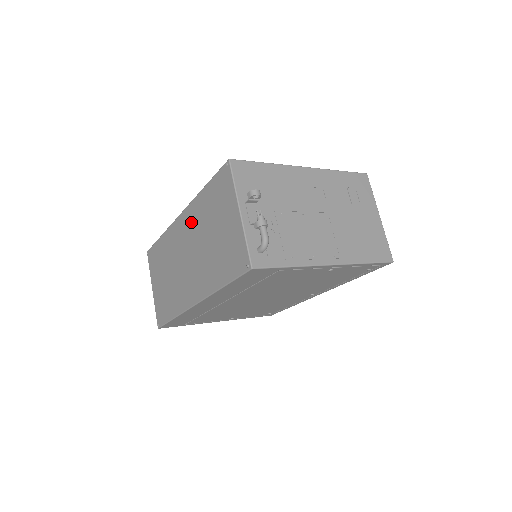
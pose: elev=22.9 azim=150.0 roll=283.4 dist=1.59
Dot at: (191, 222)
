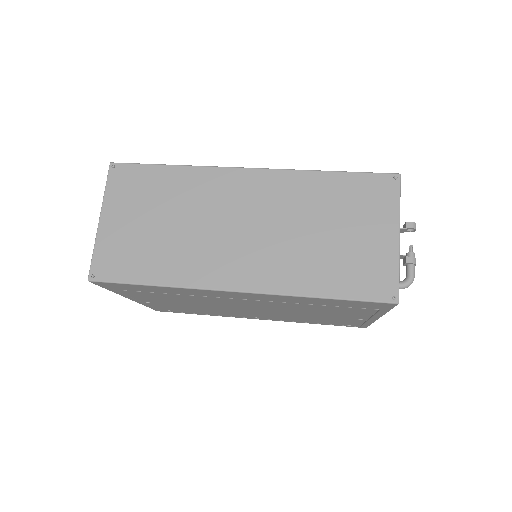
Dot at: (278, 192)
